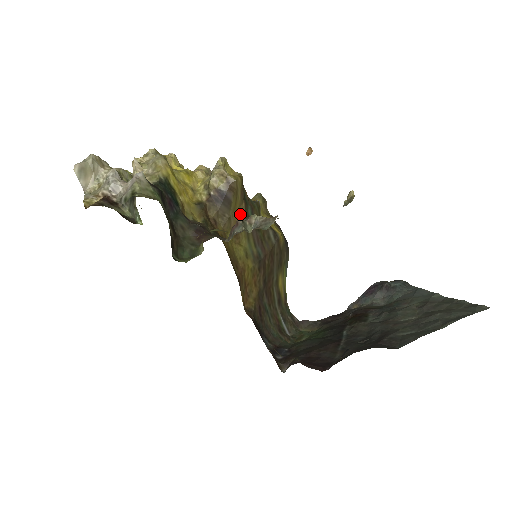
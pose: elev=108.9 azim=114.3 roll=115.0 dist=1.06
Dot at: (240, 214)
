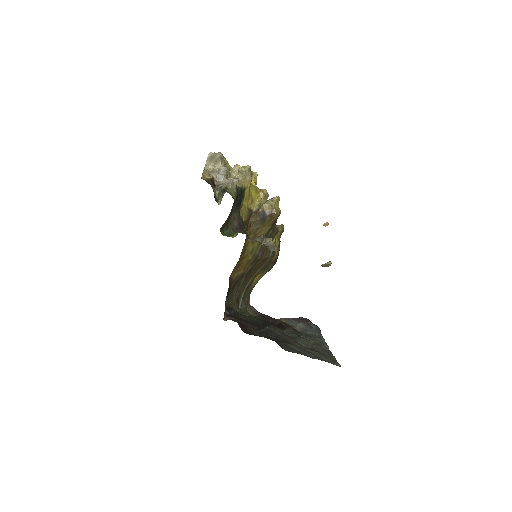
Dot at: (265, 230)
